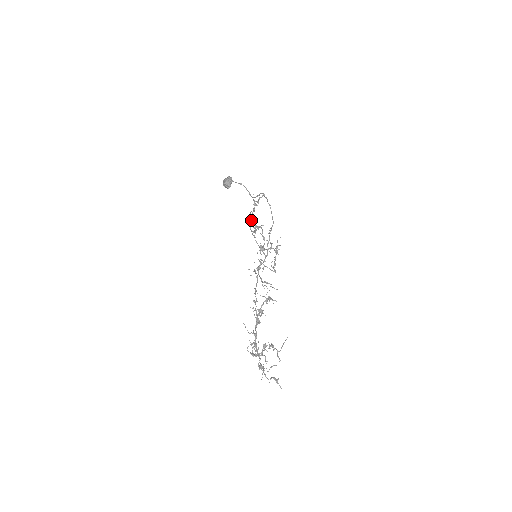
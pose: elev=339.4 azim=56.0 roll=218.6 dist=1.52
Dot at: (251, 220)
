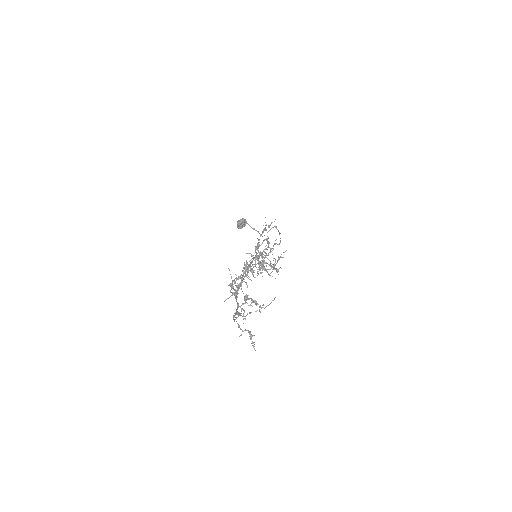
Dot at: (257, 243)
